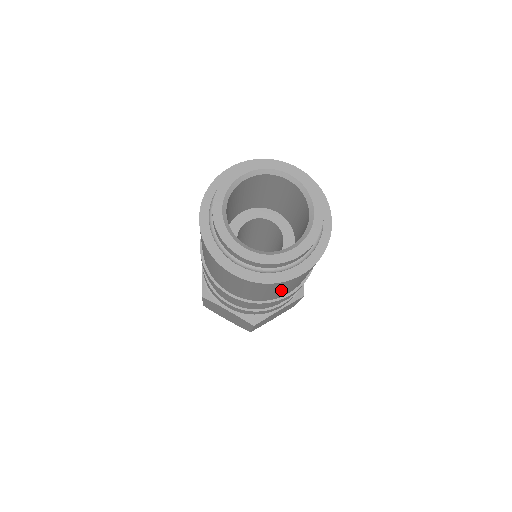
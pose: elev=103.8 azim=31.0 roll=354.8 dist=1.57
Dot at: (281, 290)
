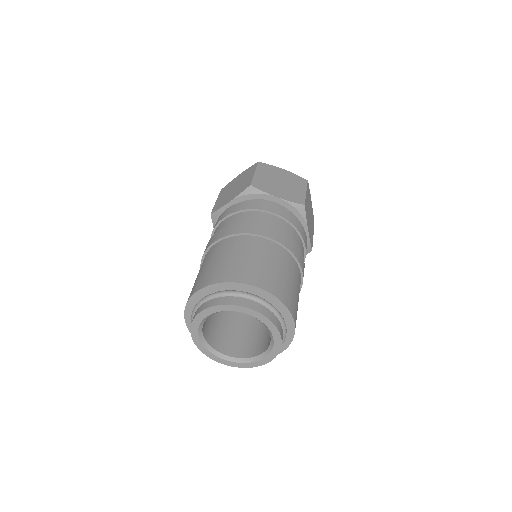
Dot at: occluded
